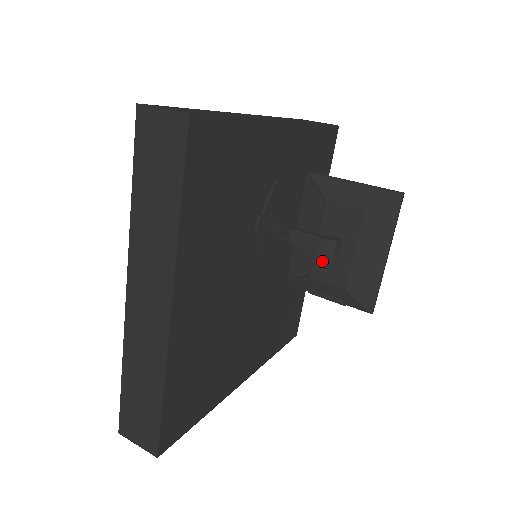
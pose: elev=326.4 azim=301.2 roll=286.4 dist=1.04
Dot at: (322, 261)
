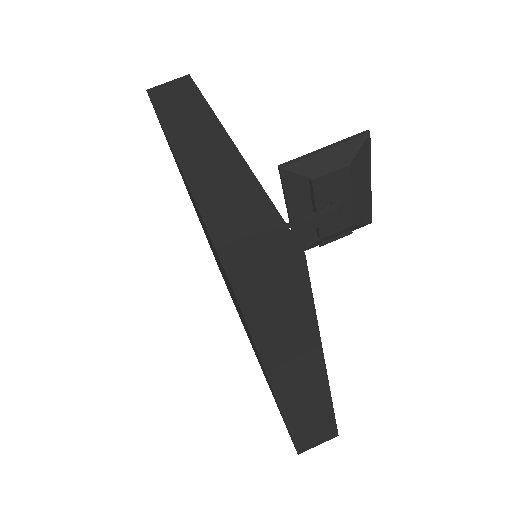
Dot at: occluded
